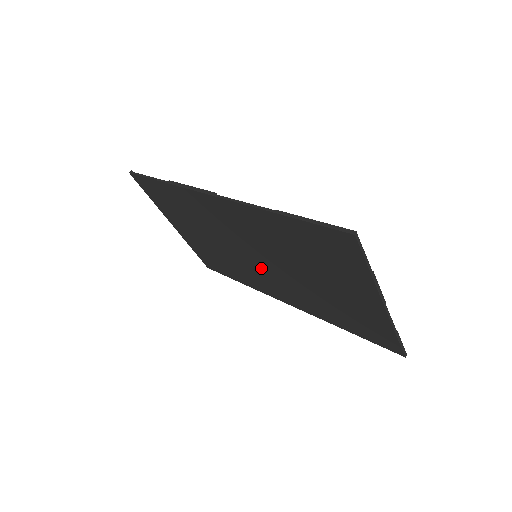
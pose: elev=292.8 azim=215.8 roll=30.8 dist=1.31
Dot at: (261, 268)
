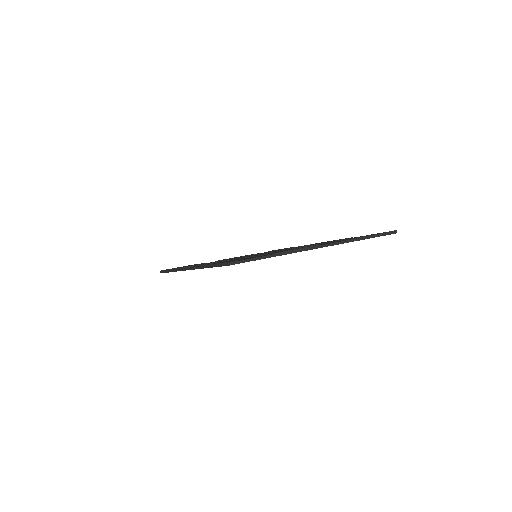
Dot at: occluded
